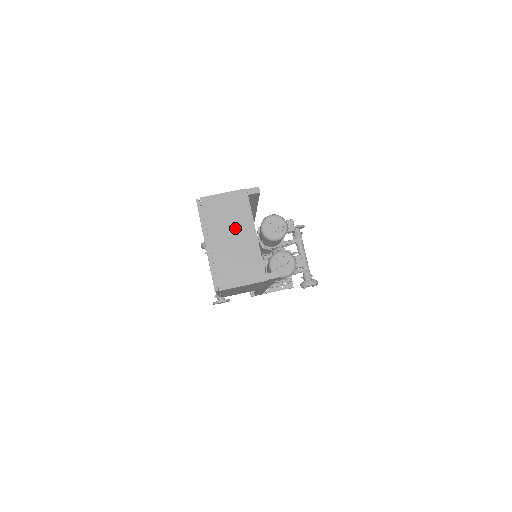
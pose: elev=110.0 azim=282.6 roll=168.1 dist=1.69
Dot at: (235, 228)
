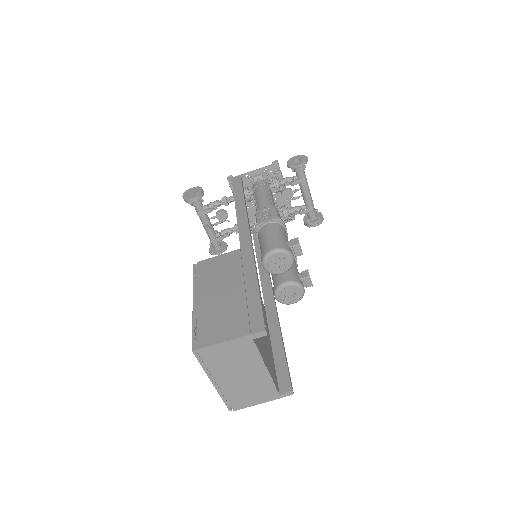
Dot at: (242, 368)
